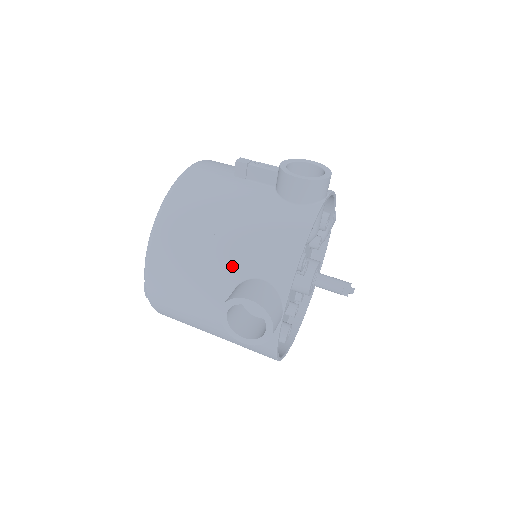
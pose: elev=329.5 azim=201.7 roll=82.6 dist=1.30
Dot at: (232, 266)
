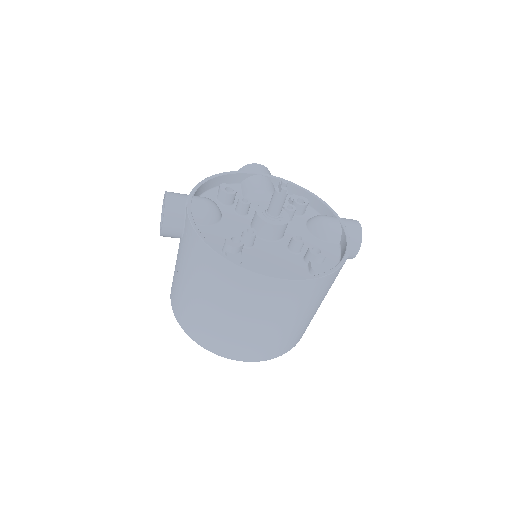
Dot at: occluded
